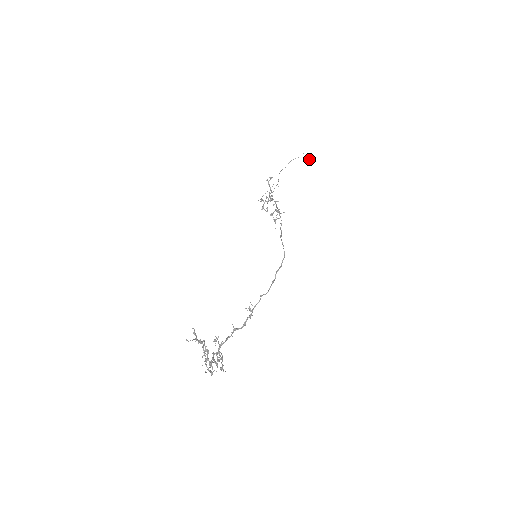
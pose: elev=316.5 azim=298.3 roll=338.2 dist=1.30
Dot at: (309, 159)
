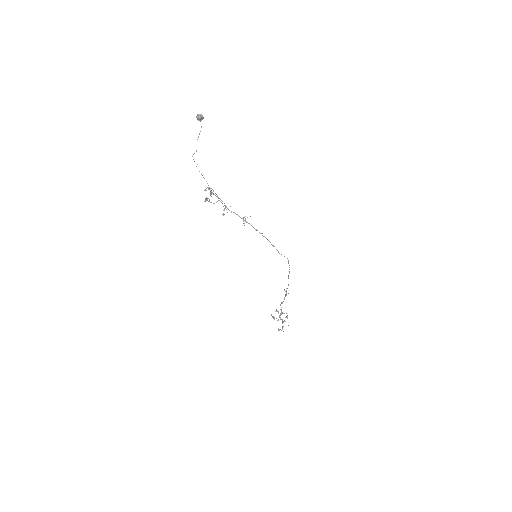
Dot at: (203, 118)
